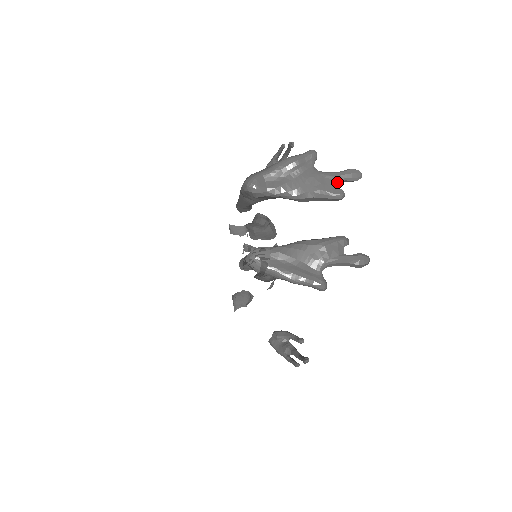
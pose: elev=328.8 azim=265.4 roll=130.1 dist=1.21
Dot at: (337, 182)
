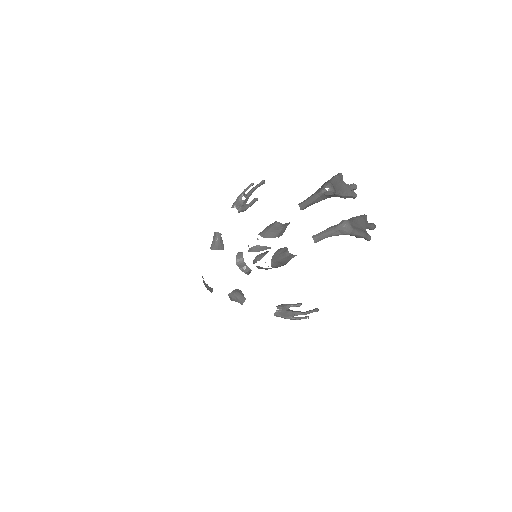
Dot at: (353, 189)
